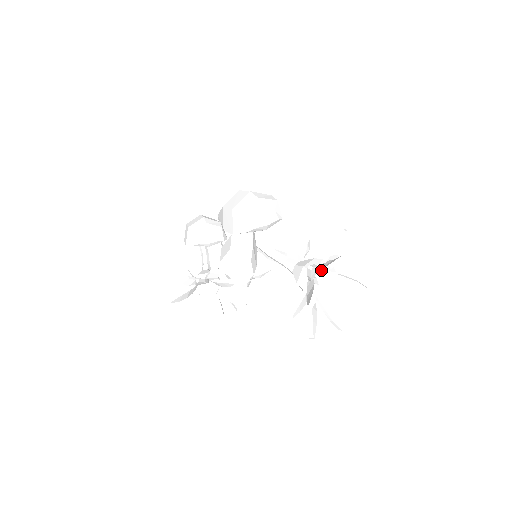
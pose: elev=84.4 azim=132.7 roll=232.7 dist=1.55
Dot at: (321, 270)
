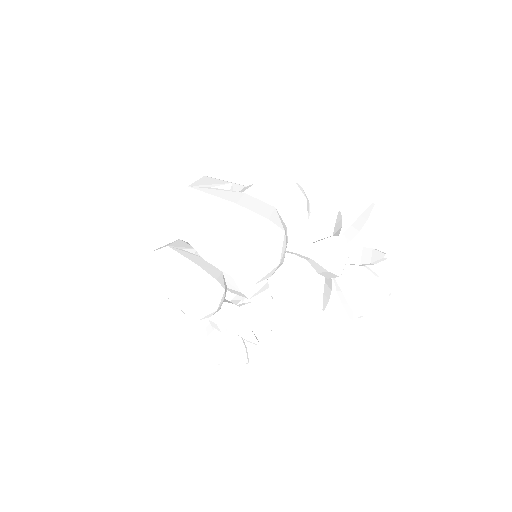
Dot at: (354, 281)
